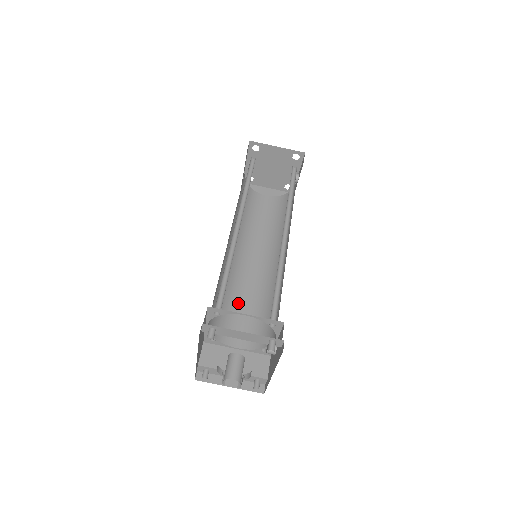
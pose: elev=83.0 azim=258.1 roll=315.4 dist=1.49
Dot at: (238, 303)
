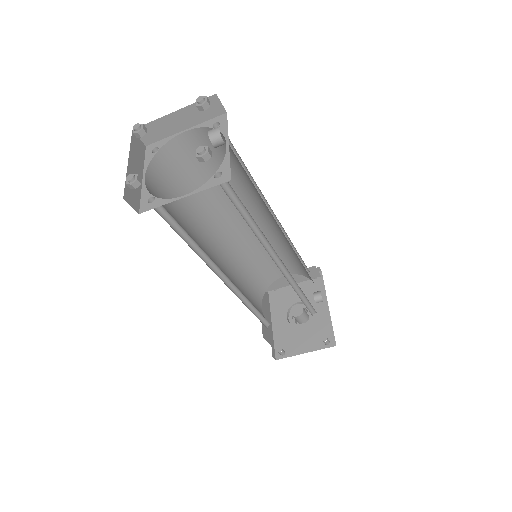
Dot at: (262, 255)
